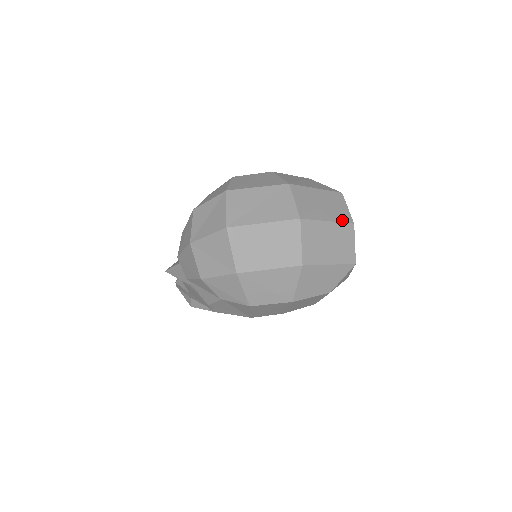
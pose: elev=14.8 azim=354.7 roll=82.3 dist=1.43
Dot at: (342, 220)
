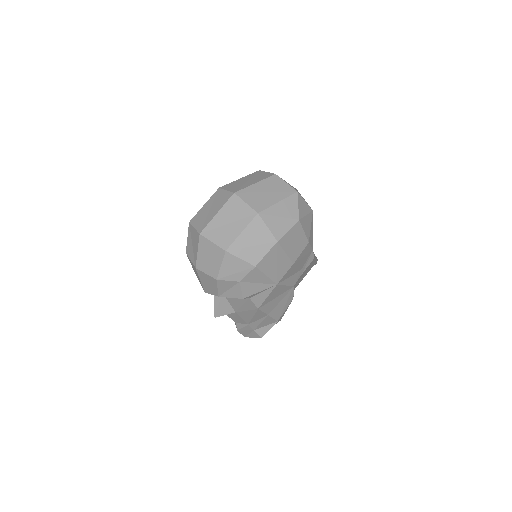
Dot at: (265, 178)
